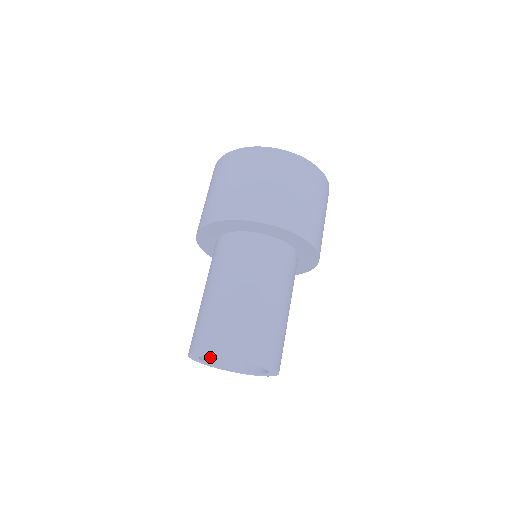
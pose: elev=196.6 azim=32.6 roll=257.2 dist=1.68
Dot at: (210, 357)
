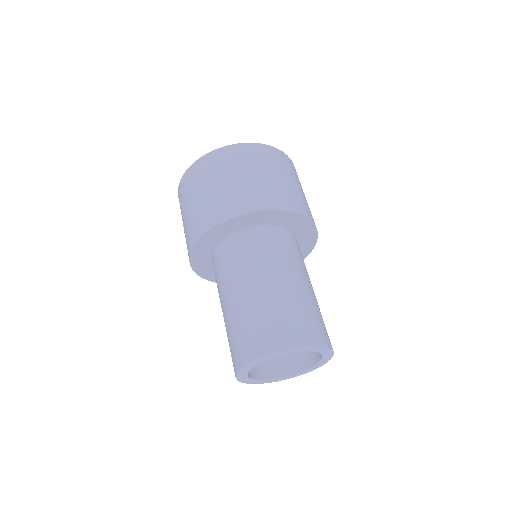
Dot at: (278, 371)
